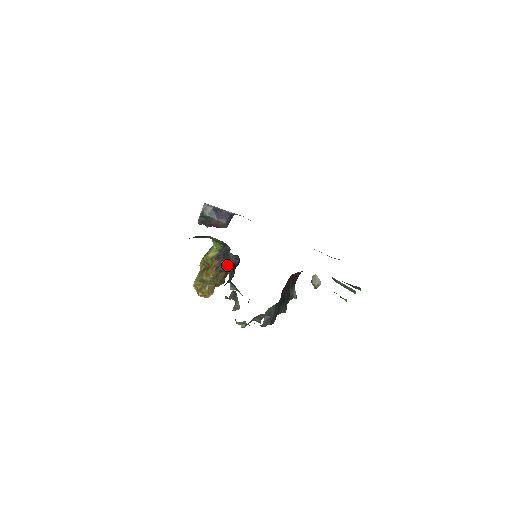
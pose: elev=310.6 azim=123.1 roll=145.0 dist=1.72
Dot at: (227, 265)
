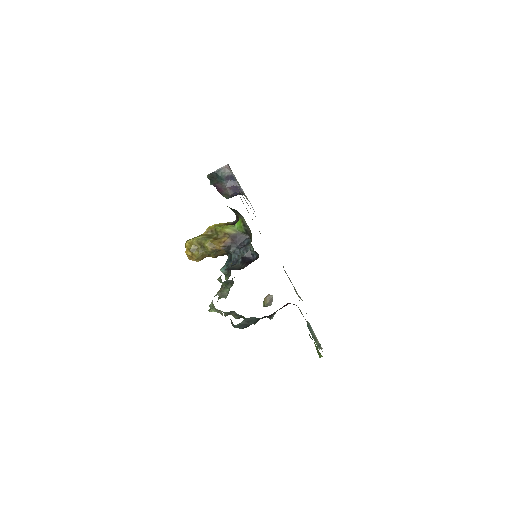
Dot at: (237, 251)
